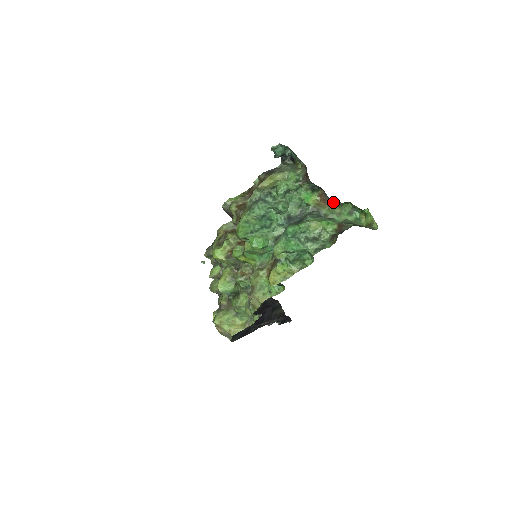
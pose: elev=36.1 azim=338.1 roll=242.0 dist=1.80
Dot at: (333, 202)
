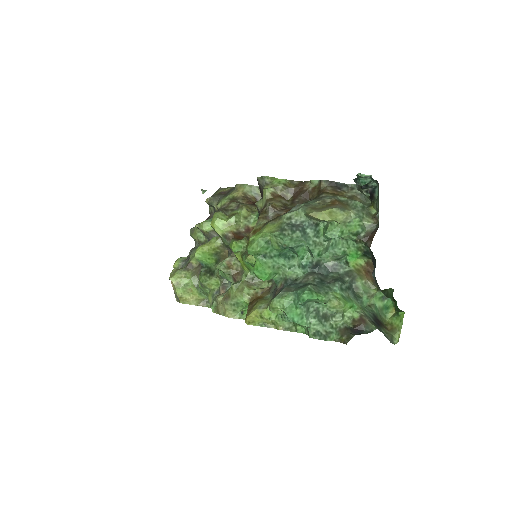
Dot at: occluded
